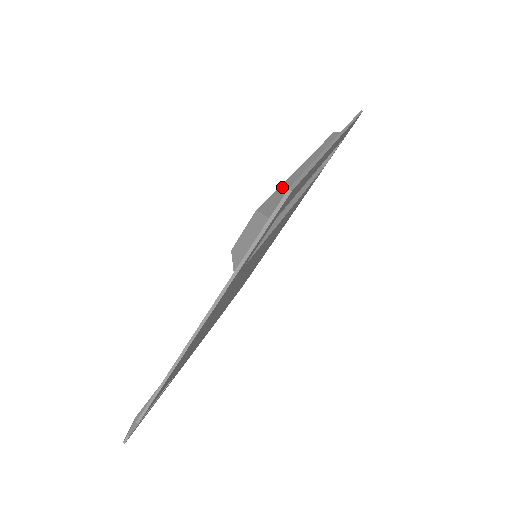
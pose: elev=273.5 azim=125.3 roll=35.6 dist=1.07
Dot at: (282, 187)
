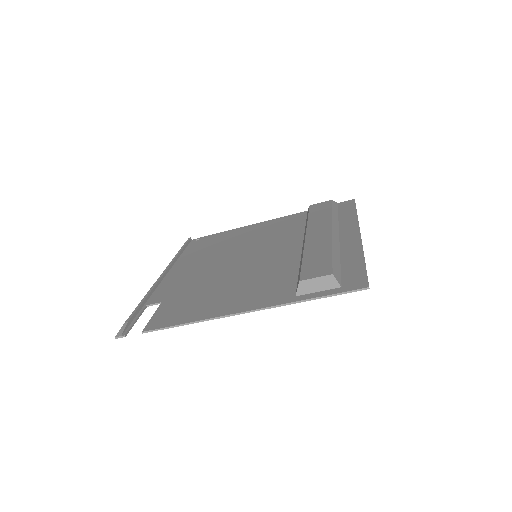
Dot at: (334, 256)
